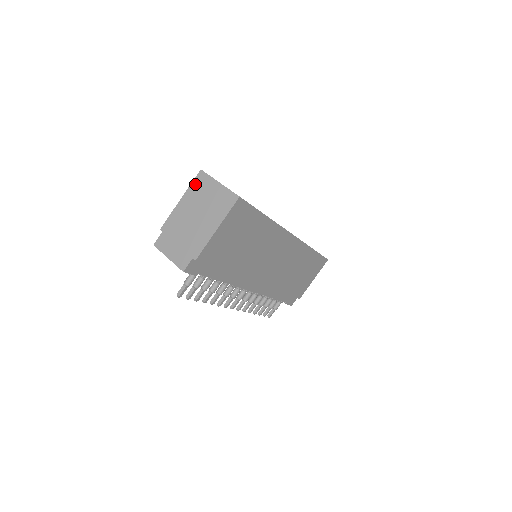
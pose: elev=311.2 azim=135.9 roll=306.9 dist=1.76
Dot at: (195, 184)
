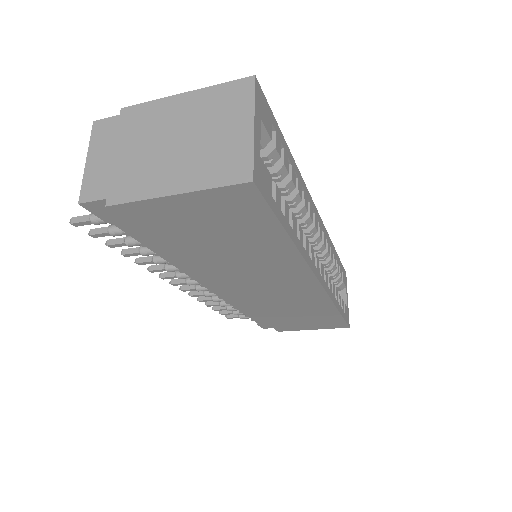
Dot at: (224, 90)
